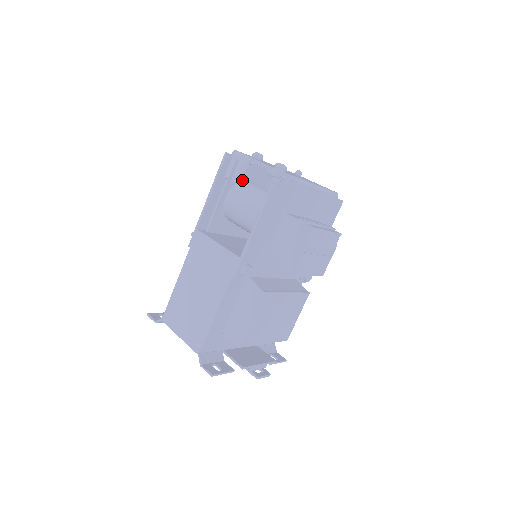
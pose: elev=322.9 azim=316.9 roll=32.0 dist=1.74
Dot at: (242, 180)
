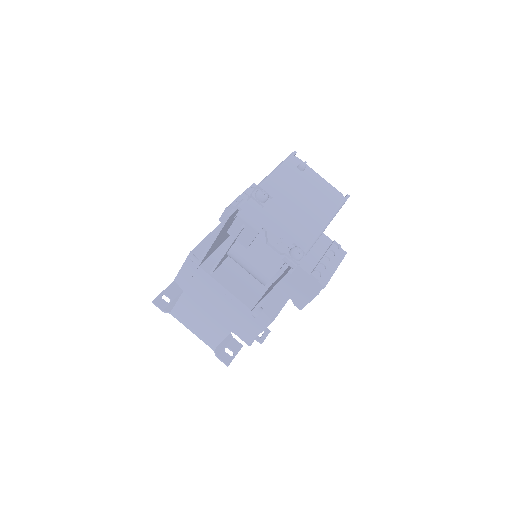
Dot at: (250, 244)
